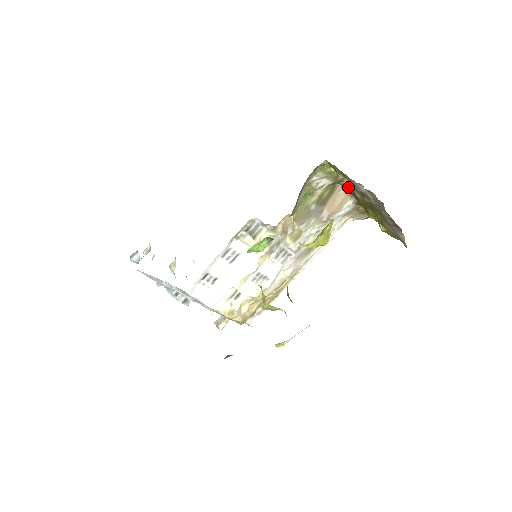
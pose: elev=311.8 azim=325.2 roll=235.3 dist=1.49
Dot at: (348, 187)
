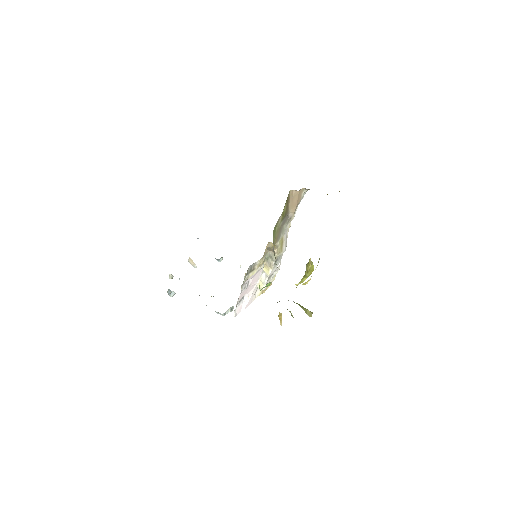
Dot at: occluded
